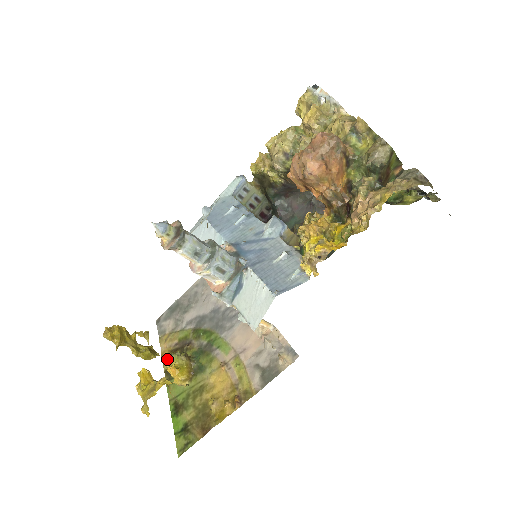
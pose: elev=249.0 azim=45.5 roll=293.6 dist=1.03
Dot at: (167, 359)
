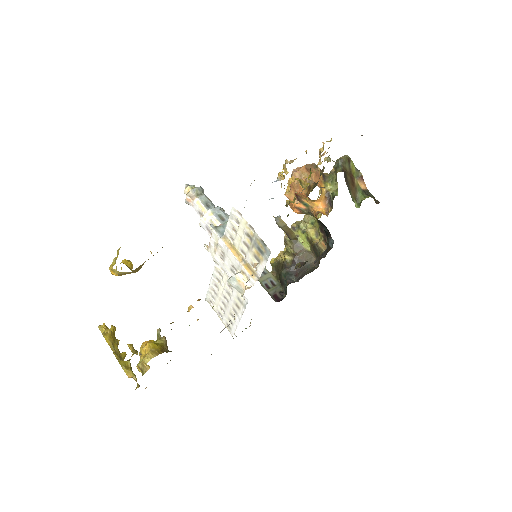
Dot at: occluded
